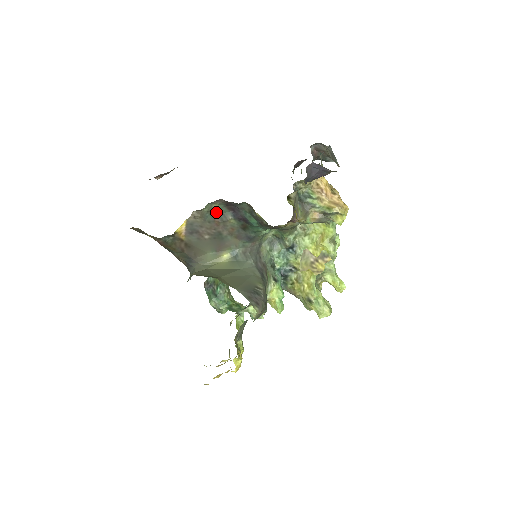
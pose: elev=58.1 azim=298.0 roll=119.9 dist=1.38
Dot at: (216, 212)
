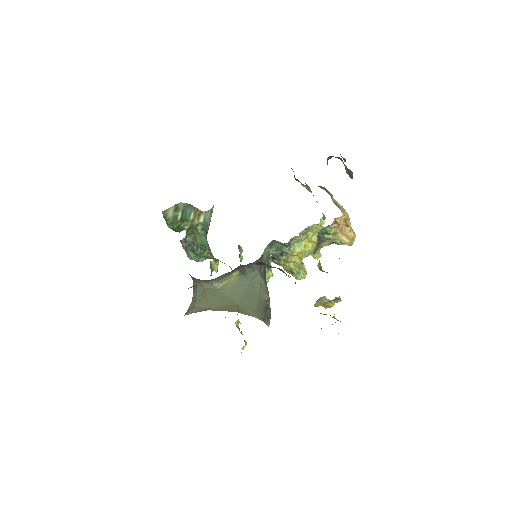
Dot at: (242, 265)
